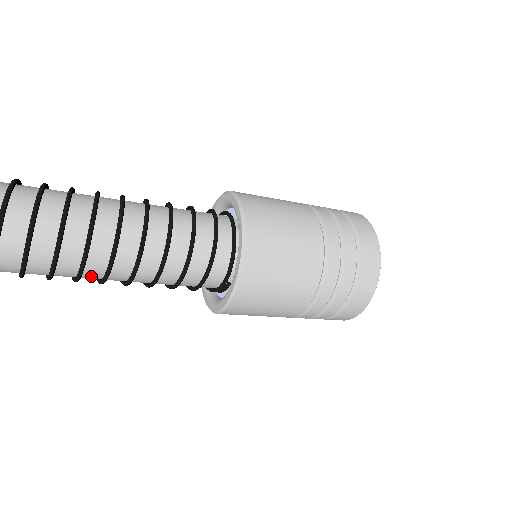
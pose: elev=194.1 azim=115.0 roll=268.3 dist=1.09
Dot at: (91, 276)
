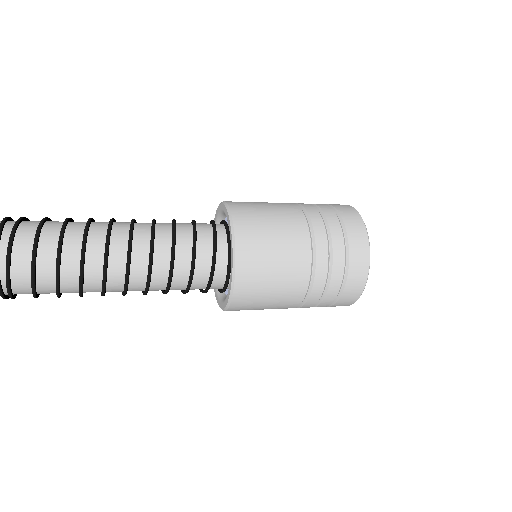
Dot at: occluded
